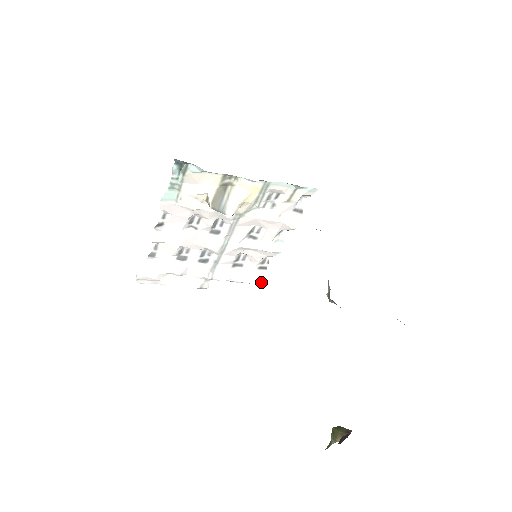
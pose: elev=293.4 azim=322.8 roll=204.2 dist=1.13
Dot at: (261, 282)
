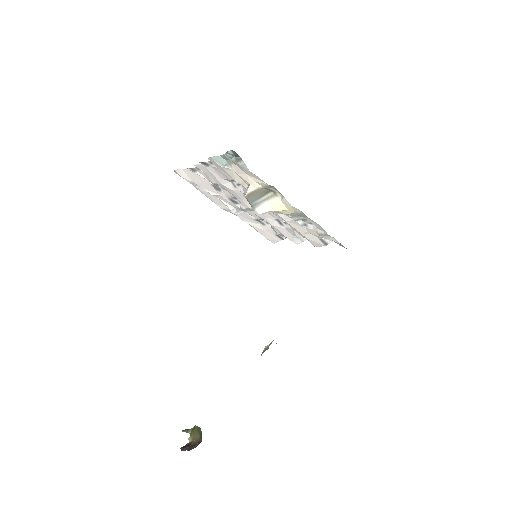
Dot at: (274, 242)
